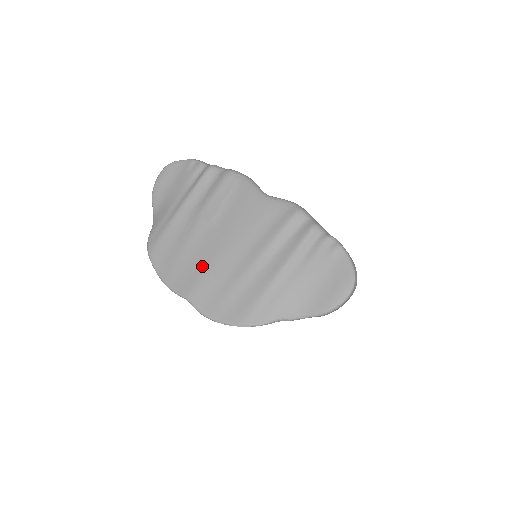
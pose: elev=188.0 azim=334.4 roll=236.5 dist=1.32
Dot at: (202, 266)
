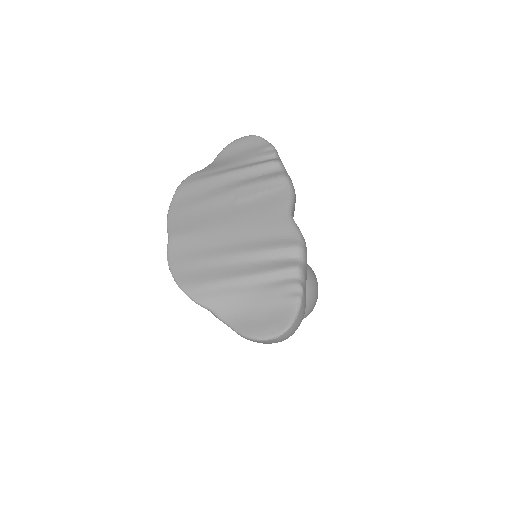
Dot at: (200, 225)
